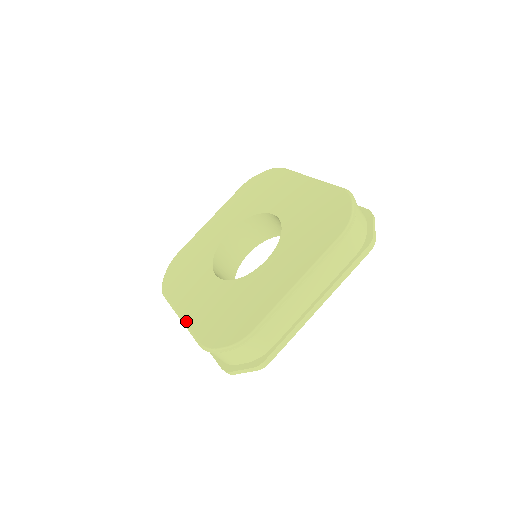
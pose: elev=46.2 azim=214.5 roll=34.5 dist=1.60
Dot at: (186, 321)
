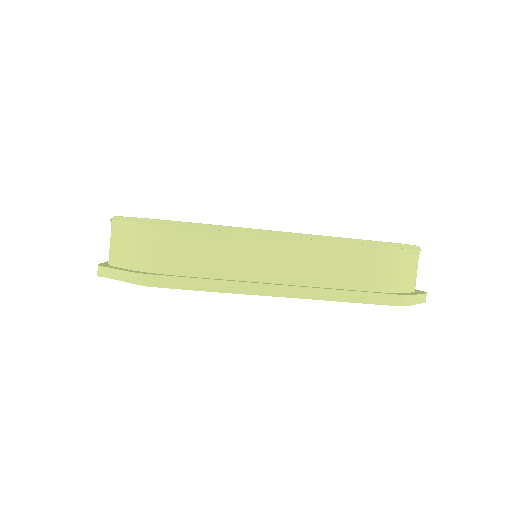
Dot at: occluded
